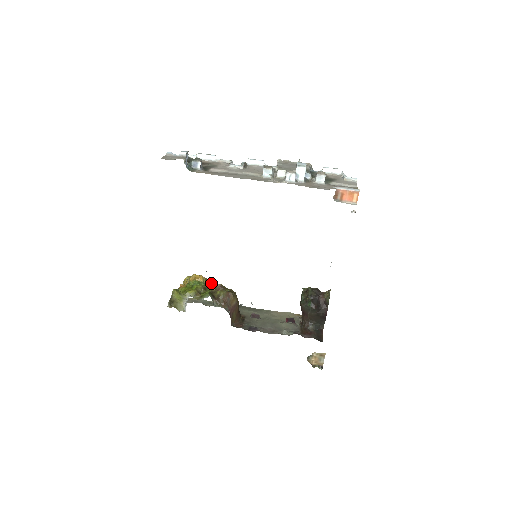
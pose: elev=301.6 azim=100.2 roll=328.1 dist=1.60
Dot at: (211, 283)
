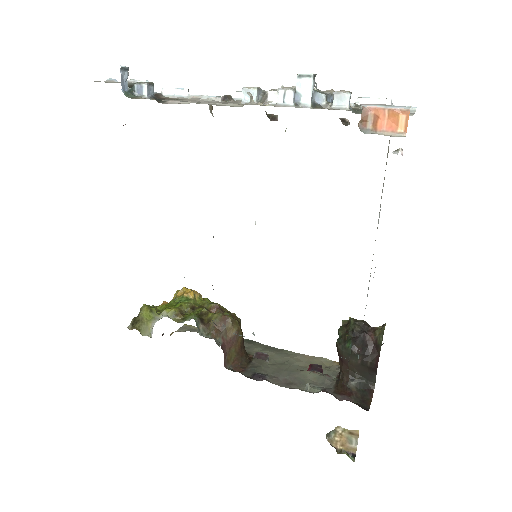
Dot at: (205, 301)
